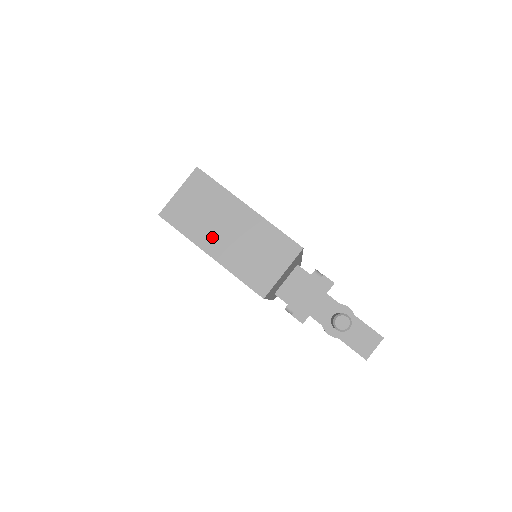
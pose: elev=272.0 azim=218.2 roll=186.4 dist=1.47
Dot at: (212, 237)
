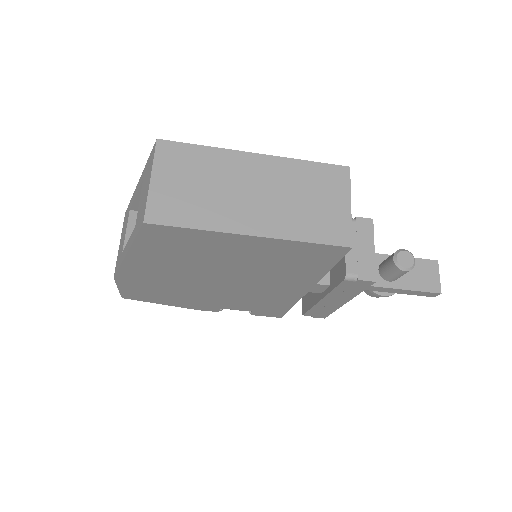
Dot at: (237, 211)
